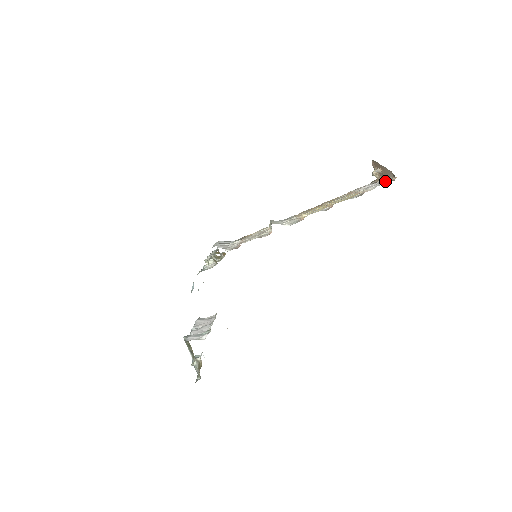
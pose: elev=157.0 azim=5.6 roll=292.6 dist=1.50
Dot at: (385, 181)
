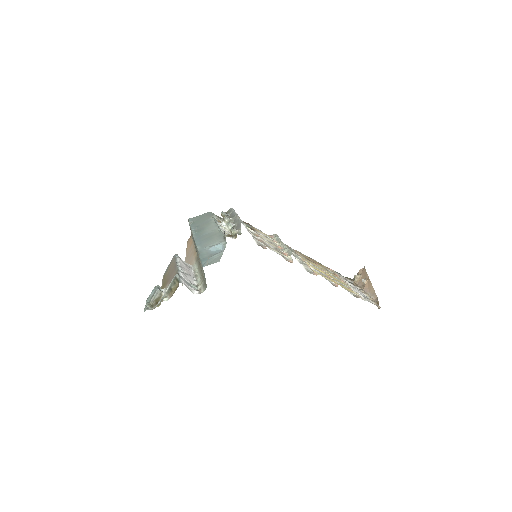
Dot at: (368, 298)
